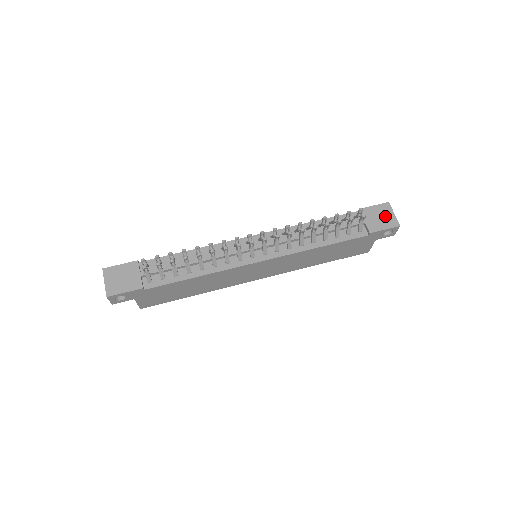
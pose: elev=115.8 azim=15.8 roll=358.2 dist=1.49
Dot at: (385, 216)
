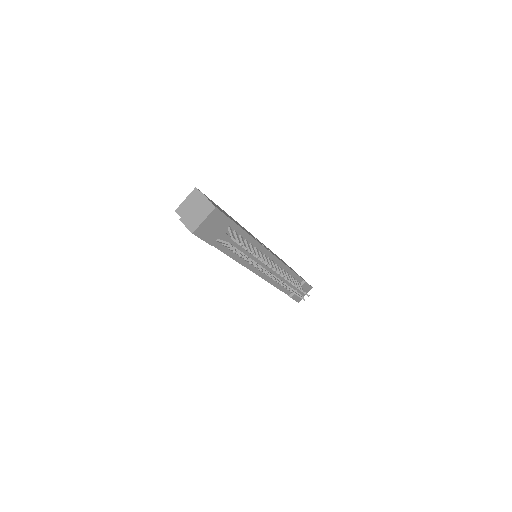
Dot at: (303, 294)
